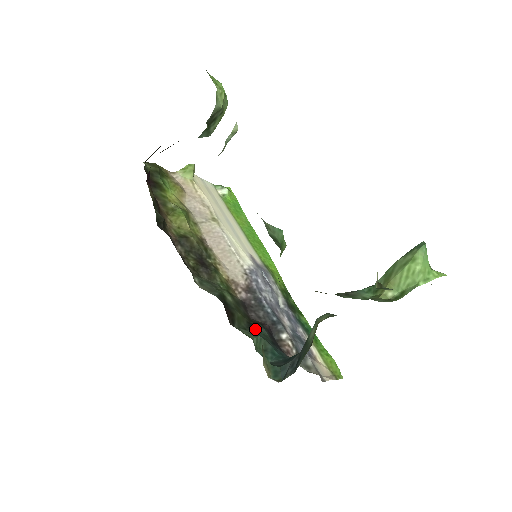
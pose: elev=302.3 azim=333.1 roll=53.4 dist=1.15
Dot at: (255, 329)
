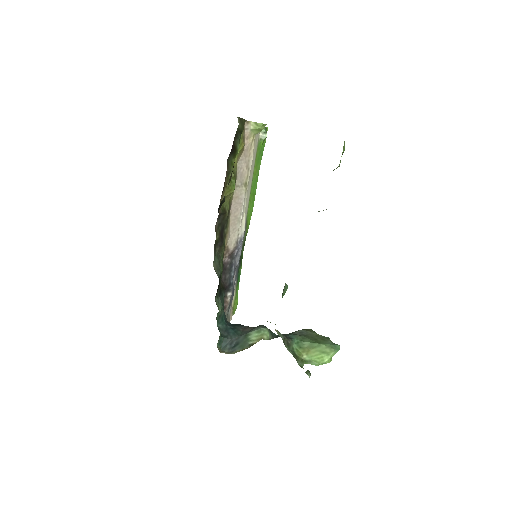
Dot at: (221, 295)
